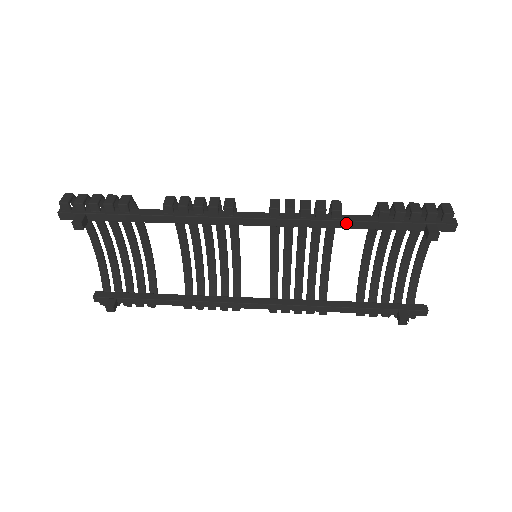
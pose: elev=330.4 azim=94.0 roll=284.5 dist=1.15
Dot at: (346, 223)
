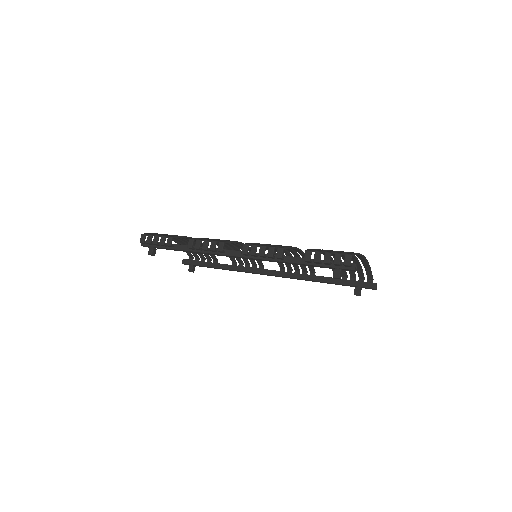
Dot at: (287, 263)
